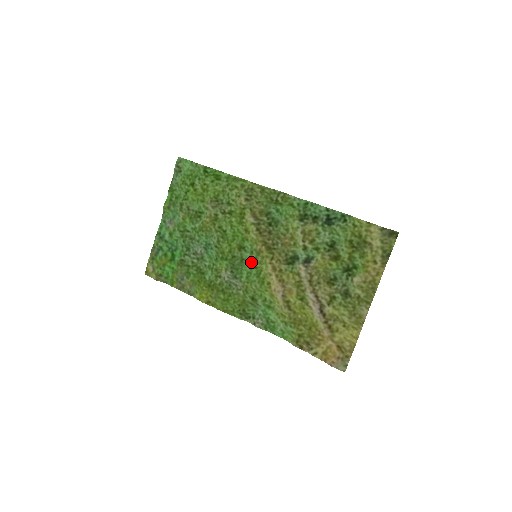
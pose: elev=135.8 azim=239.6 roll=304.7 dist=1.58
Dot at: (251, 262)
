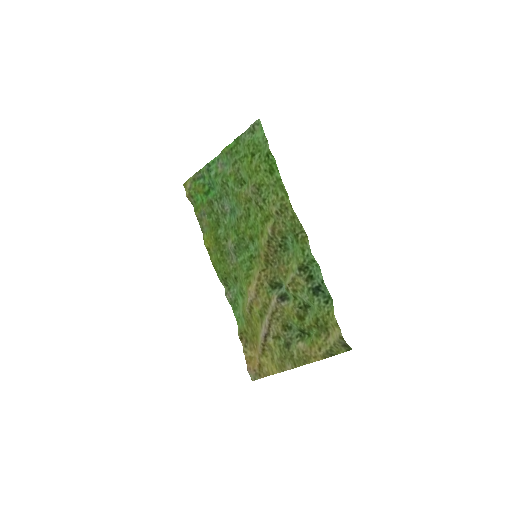
Dot at: (251, 255)
